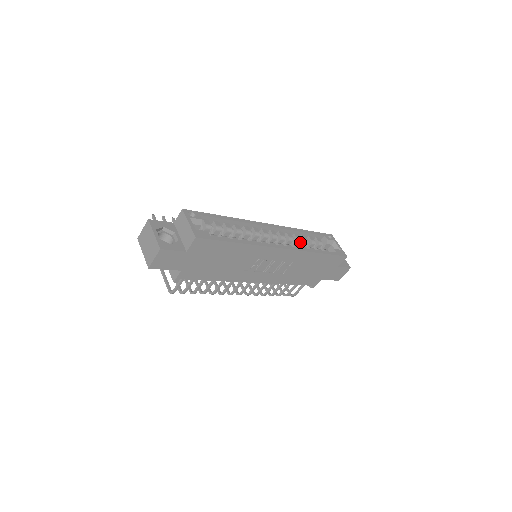
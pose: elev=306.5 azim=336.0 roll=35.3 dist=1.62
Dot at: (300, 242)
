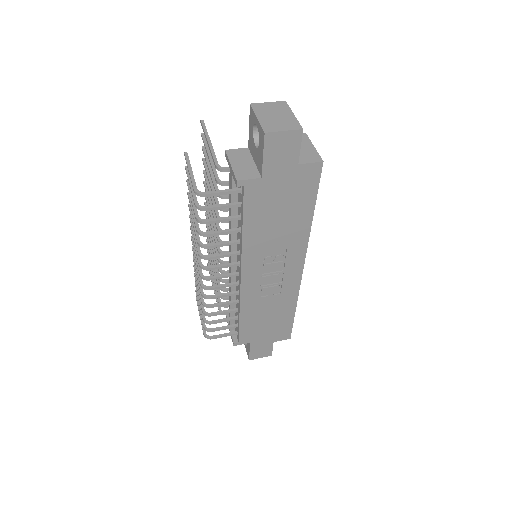
Dot at: occluded
